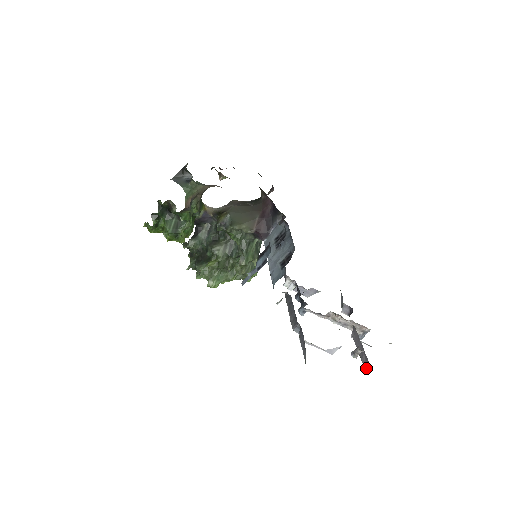
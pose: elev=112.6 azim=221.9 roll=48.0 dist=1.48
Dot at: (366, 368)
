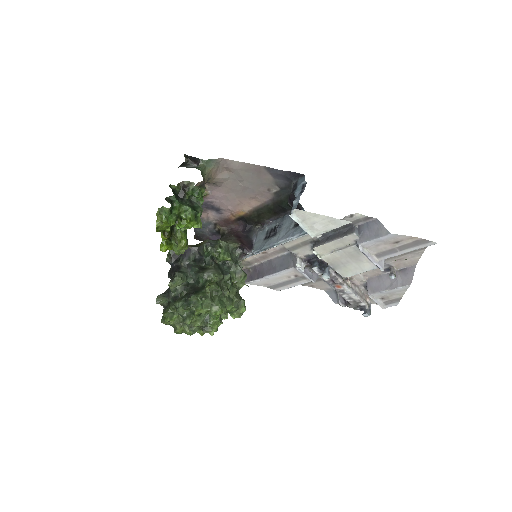
Dot at: (409, 279)
